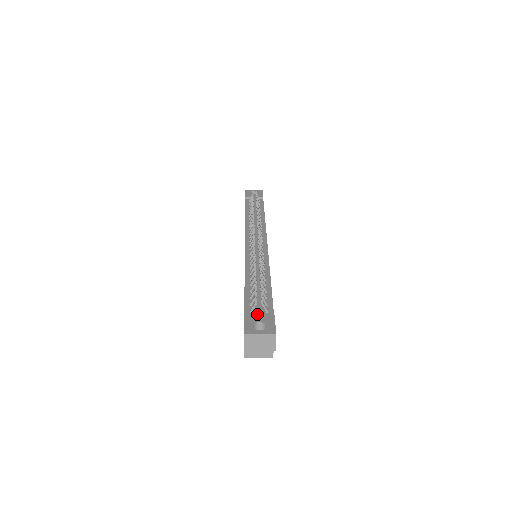
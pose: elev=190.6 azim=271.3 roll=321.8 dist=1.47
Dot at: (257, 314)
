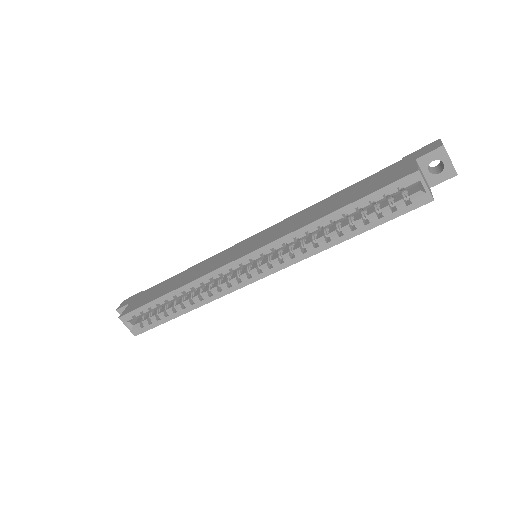
Dot at: occluded
